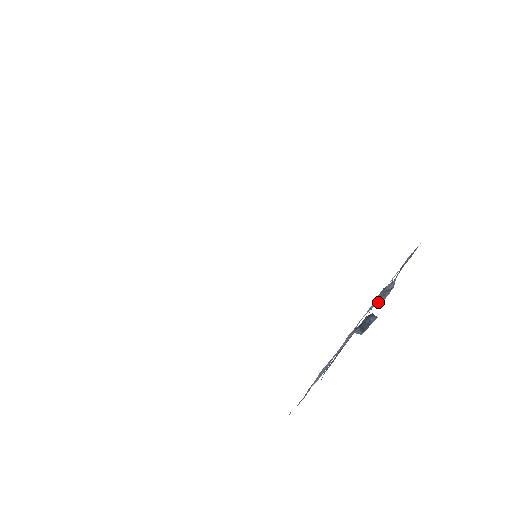
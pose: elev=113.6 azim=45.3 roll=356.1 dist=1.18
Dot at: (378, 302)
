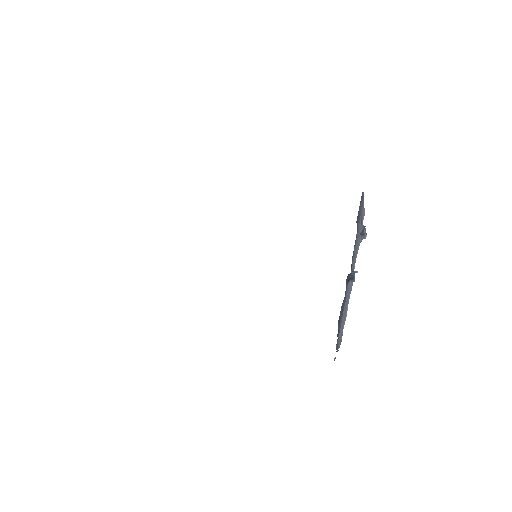
Dot at: (361, 240)
